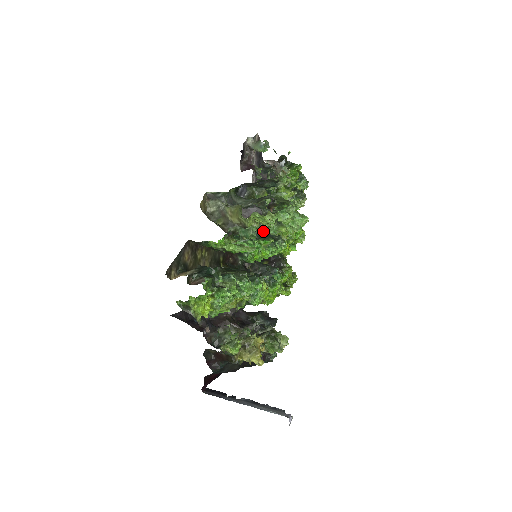
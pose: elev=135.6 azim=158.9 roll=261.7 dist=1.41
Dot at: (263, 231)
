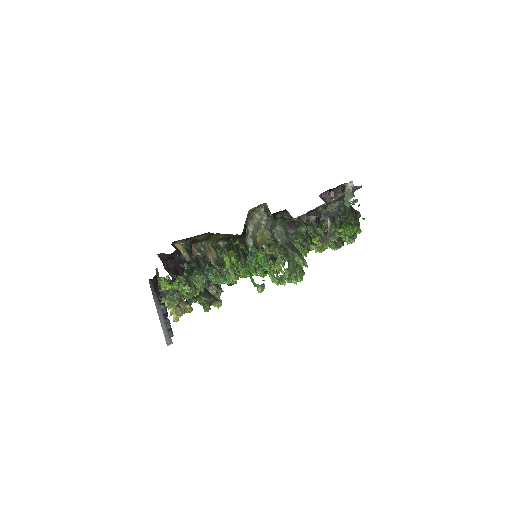
Dot at: (251, 277)
